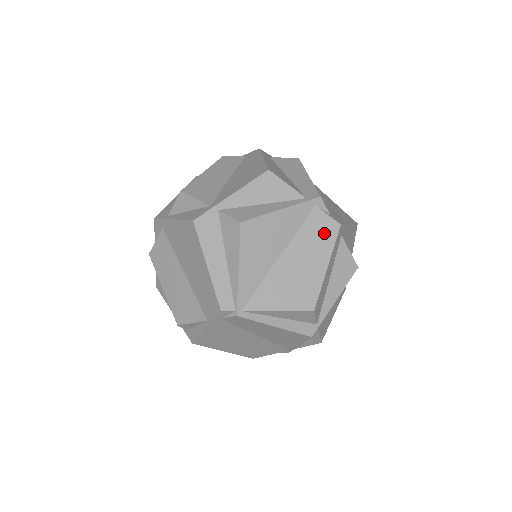
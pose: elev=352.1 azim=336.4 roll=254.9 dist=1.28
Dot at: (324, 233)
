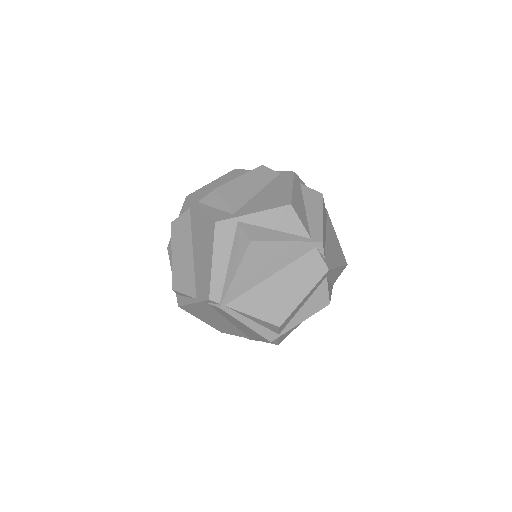
Dot at: (313, 271)
